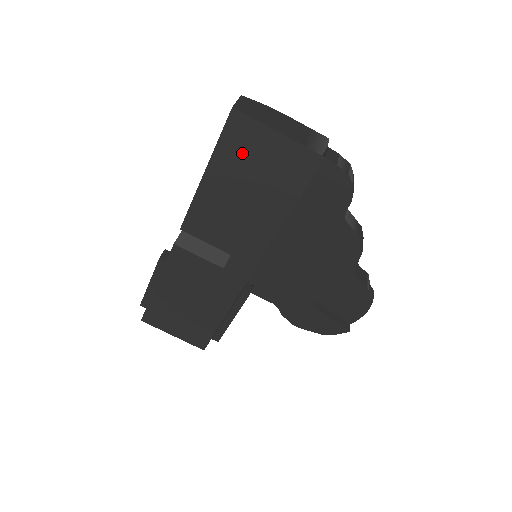
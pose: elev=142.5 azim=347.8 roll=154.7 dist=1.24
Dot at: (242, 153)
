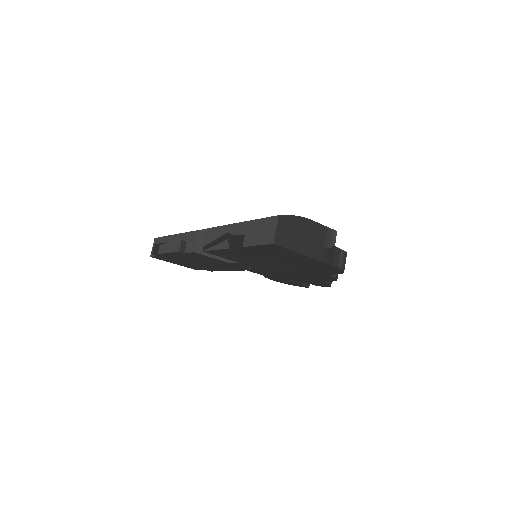
Dot at: (271, 251)
